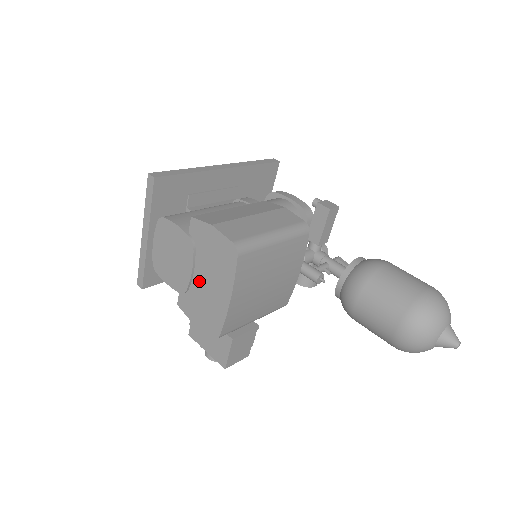
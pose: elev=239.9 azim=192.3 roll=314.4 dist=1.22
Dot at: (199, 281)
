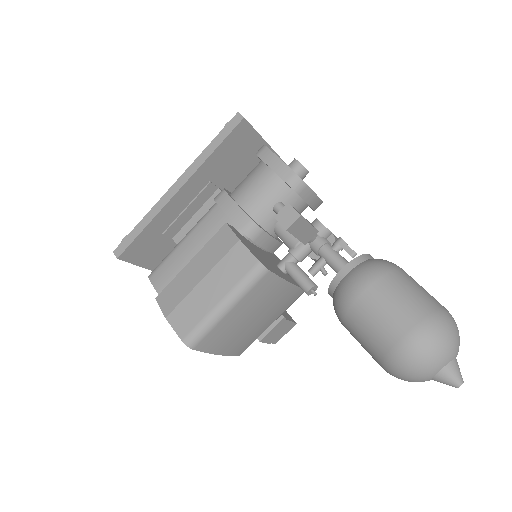
Dot at: occluded
